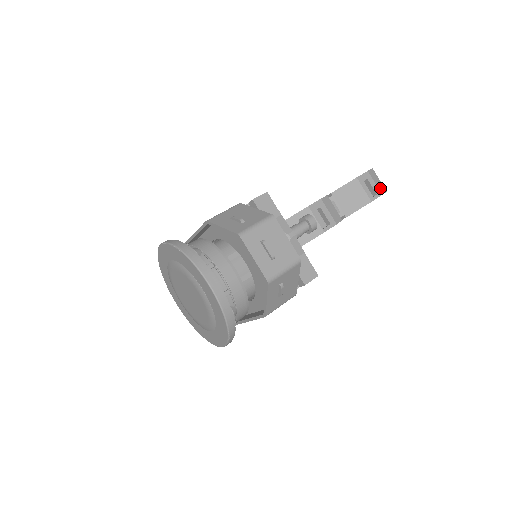
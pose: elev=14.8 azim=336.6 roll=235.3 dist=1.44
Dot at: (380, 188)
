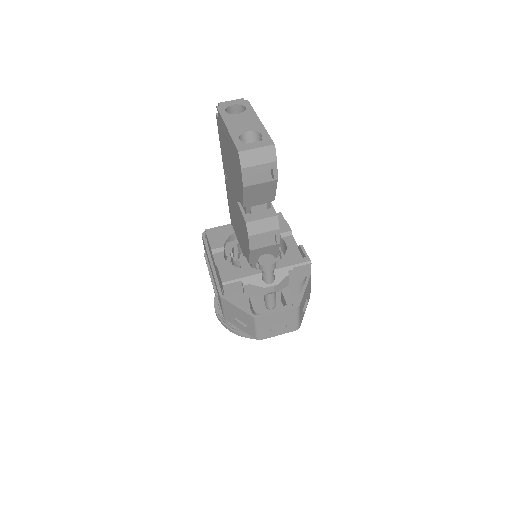
Dot at: (267, 158)
